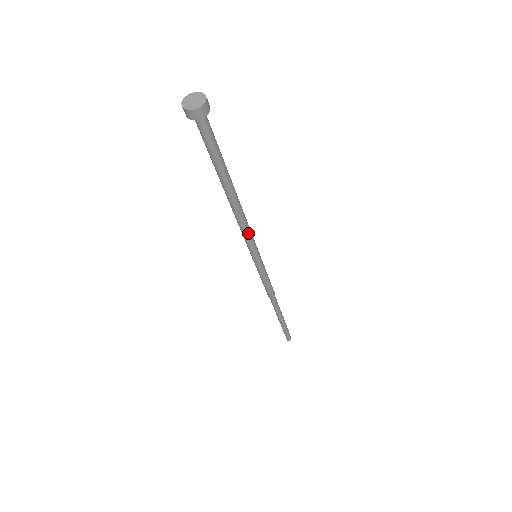
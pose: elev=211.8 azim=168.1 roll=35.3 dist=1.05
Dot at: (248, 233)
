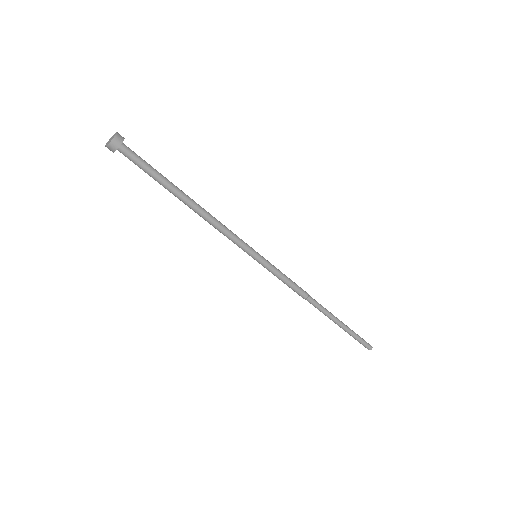
Dot at: (229, 233)
